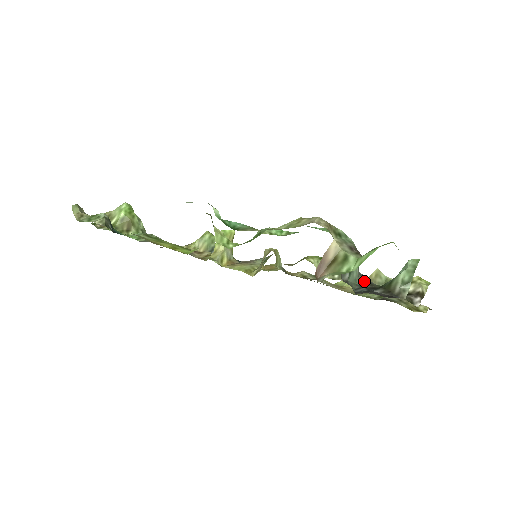
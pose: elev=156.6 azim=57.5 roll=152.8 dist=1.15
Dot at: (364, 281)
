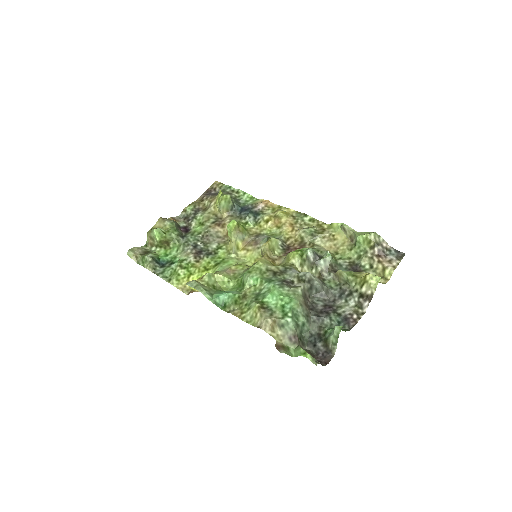
Dot at: (315, 325)
